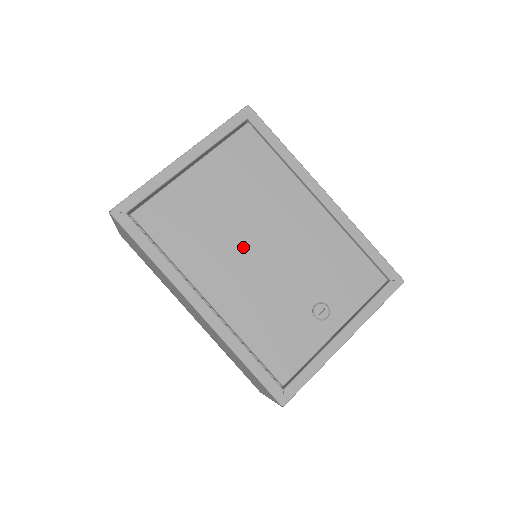
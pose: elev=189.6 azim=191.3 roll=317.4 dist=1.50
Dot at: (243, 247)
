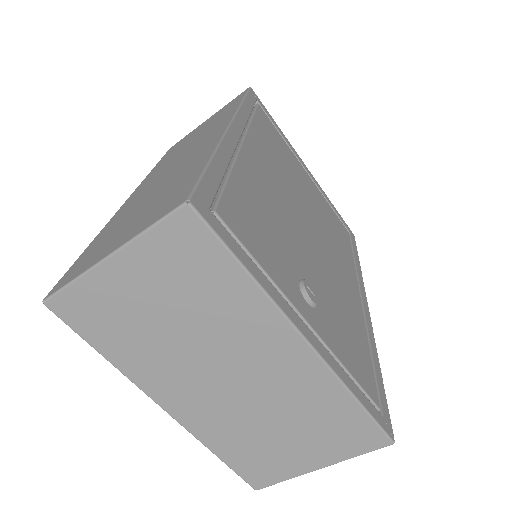
Dot at: (295, 200)
